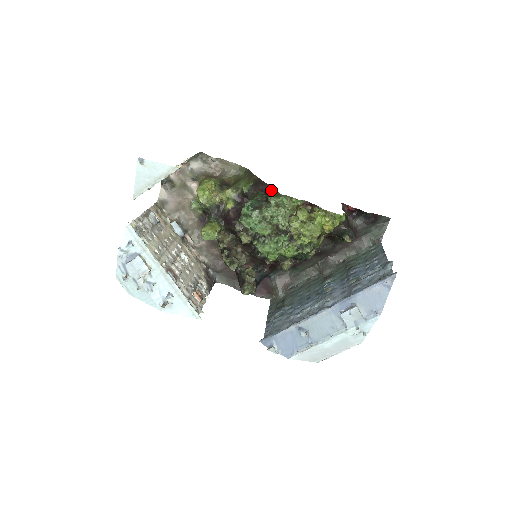
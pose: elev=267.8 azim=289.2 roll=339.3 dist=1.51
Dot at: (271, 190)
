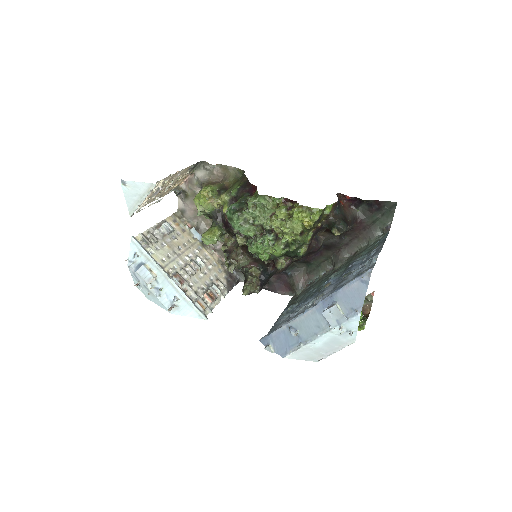
Dot at: (255, 191)
